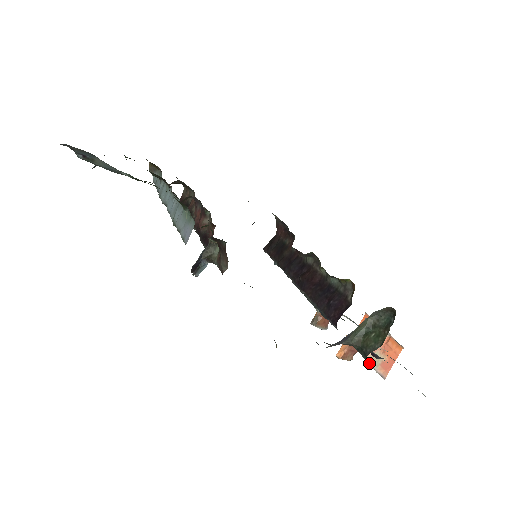
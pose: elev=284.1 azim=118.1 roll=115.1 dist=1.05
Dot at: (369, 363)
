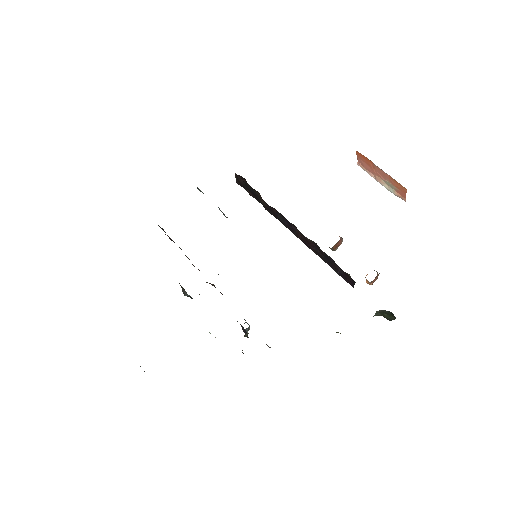
Dot at: (386, 188)
